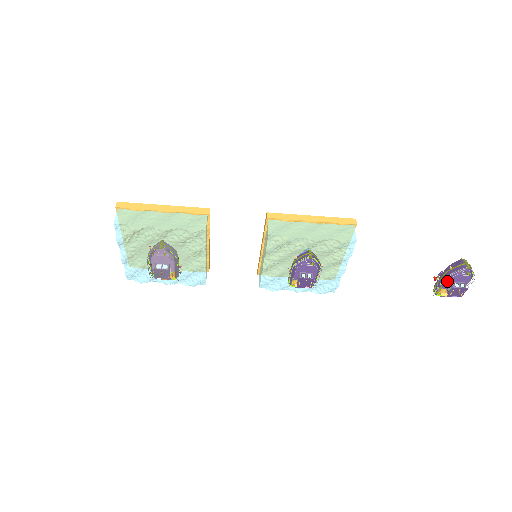
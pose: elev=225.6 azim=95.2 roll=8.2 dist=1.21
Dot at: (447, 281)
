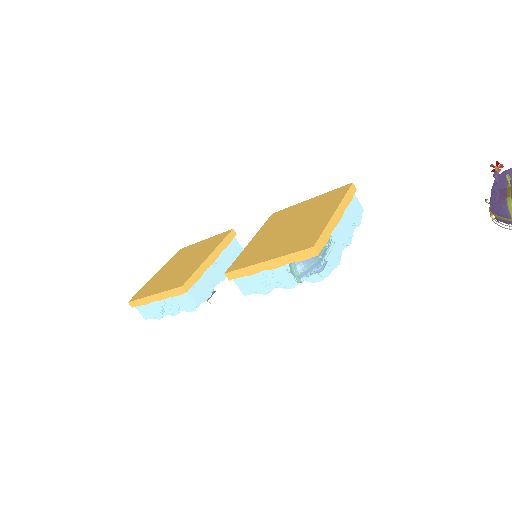
Dot at: occluded
